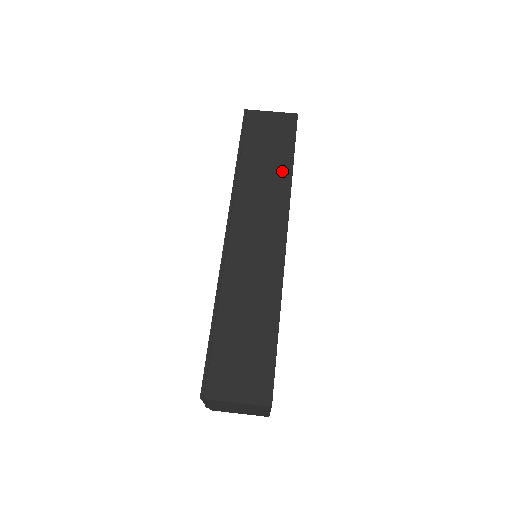
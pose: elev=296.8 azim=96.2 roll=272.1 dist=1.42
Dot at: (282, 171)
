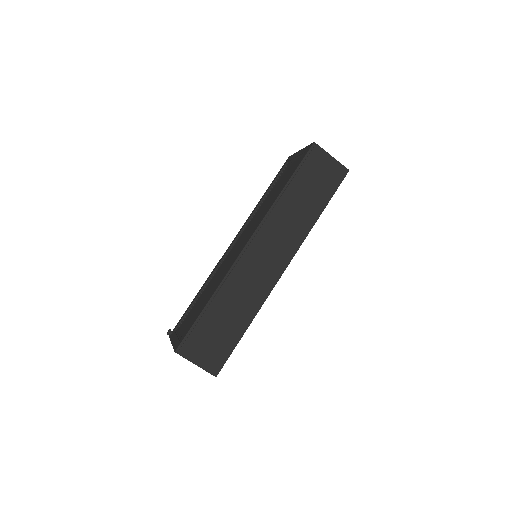
Dot at: (311, 215)
